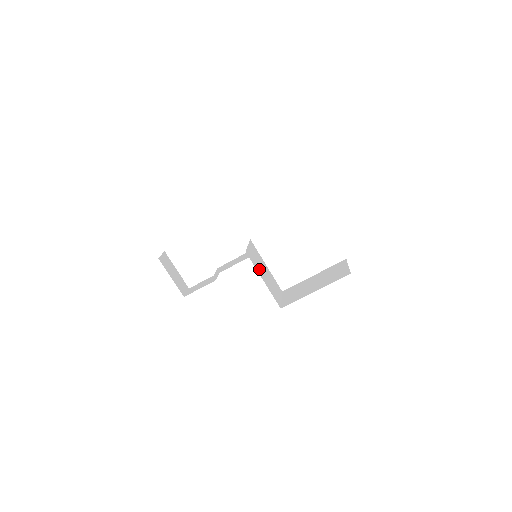
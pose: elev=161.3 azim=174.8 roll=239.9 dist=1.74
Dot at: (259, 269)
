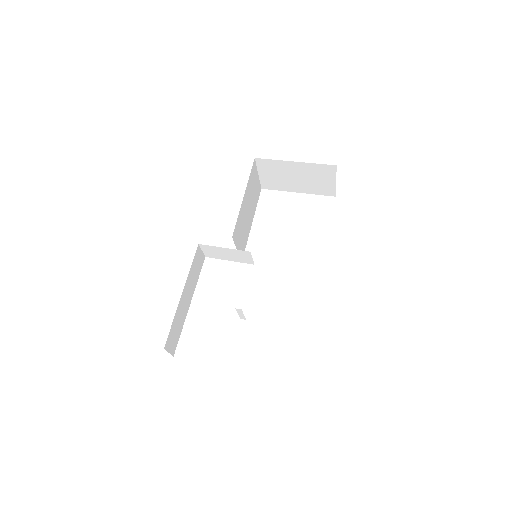
Dot at: occluded
